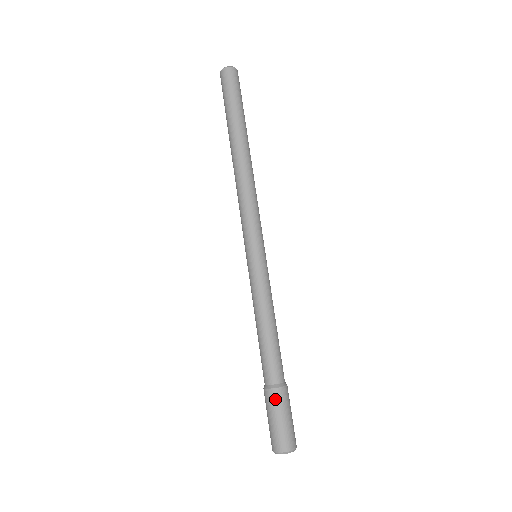
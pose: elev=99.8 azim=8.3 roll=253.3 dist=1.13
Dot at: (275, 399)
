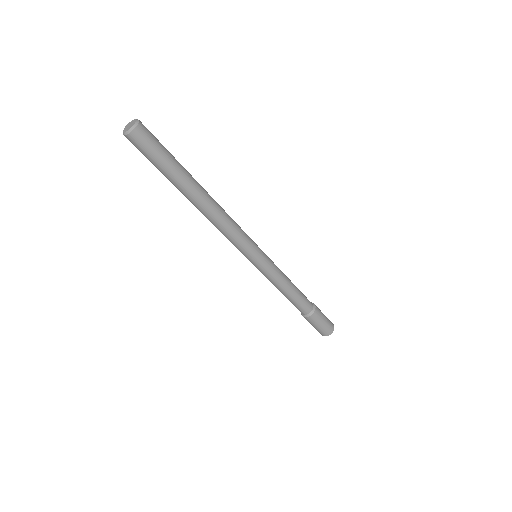
Dot at: (308, 320)
